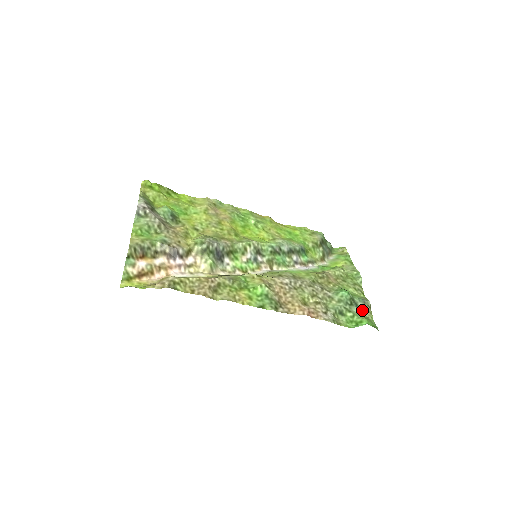
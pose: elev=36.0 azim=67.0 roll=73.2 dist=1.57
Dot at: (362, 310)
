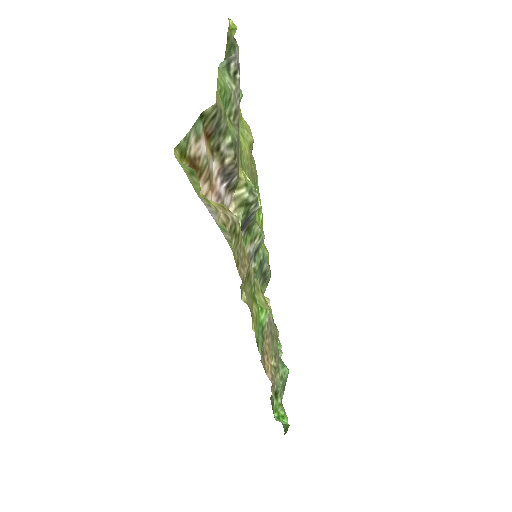
Dot at: occluded
